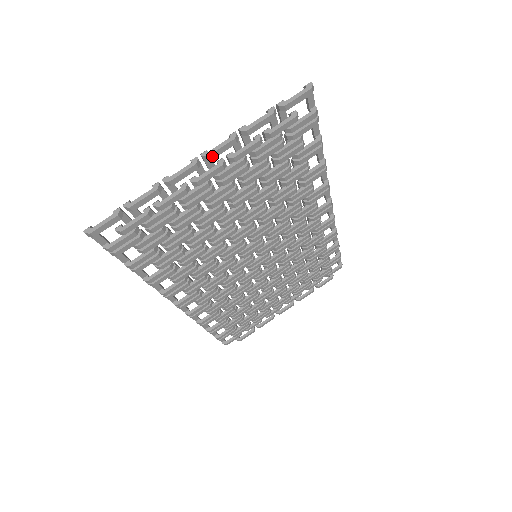
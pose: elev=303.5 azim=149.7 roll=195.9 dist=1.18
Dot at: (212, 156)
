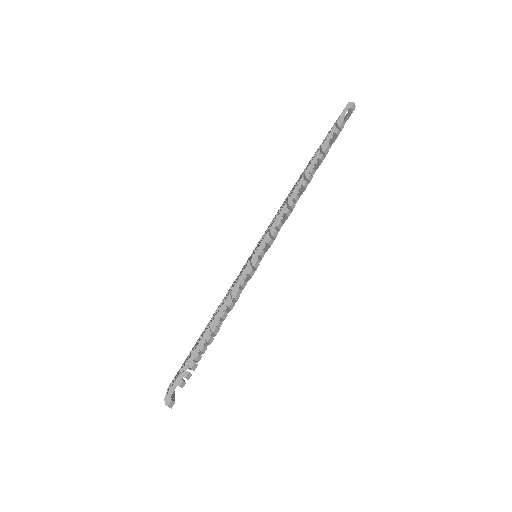
Dot at: occluded
